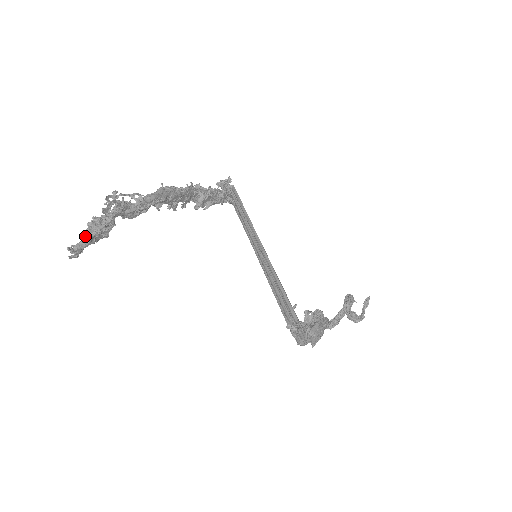
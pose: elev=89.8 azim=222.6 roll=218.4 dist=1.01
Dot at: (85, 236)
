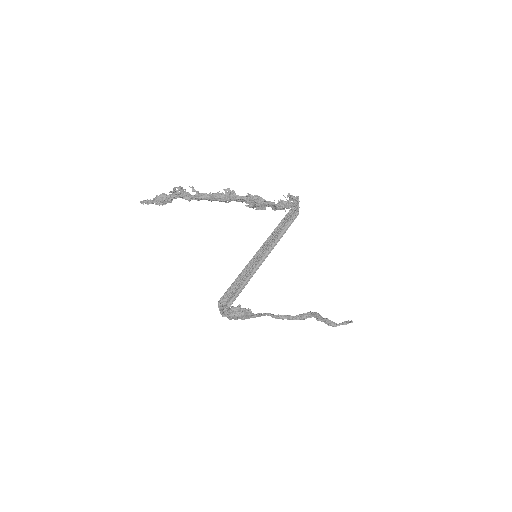
Dot at: occluded
